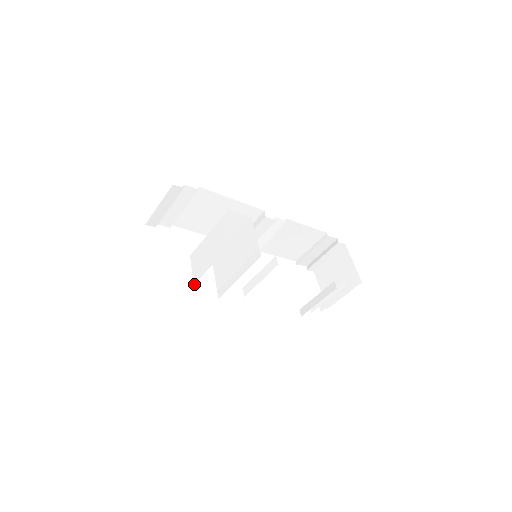
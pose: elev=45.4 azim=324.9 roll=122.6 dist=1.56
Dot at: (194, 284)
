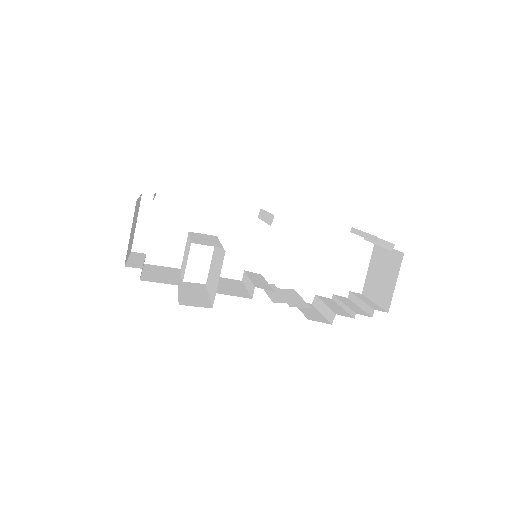
Dot at: (180, 269)
